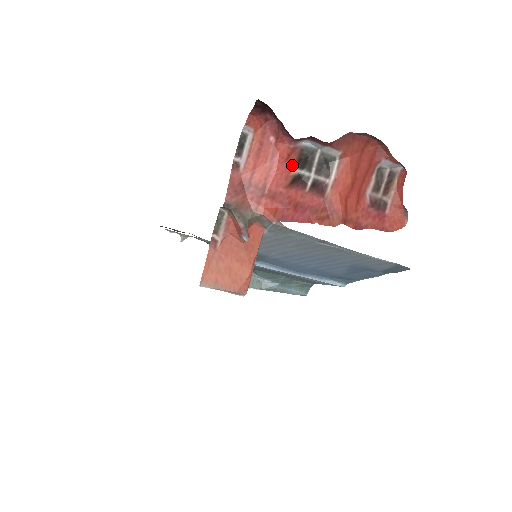
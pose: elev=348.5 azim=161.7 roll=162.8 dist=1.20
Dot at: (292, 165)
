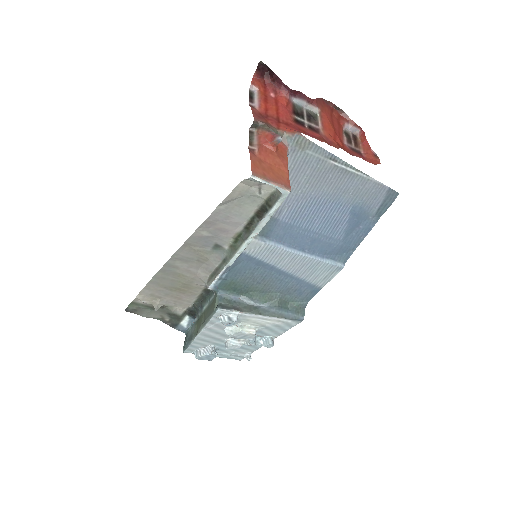
Dot at: (291, 112)
